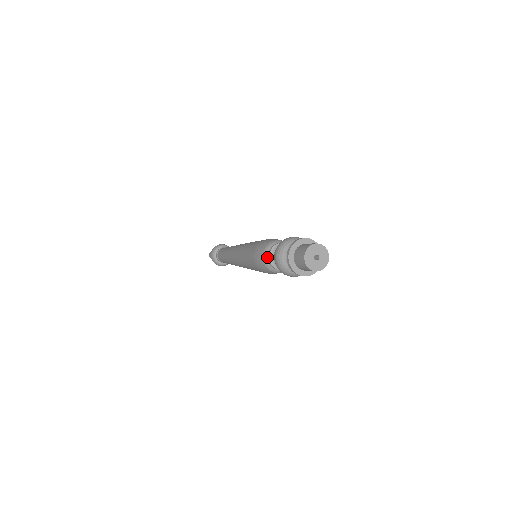
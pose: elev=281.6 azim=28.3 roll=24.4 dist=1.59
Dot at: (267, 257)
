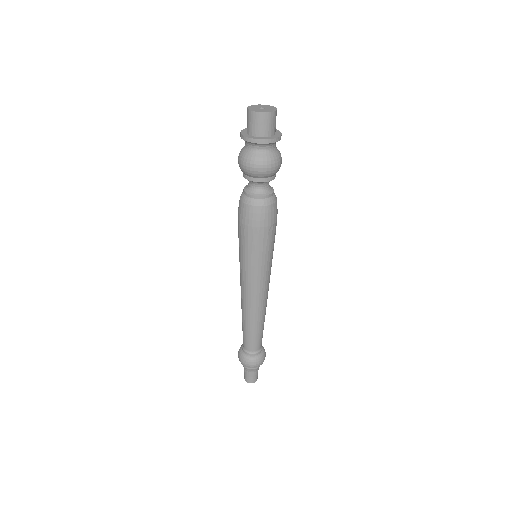
Dot at: (248, 198)
